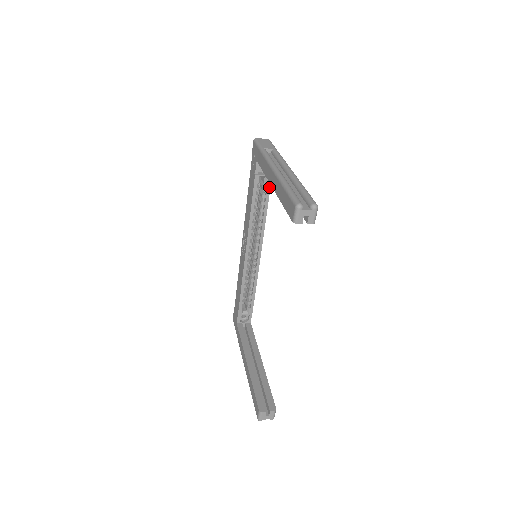
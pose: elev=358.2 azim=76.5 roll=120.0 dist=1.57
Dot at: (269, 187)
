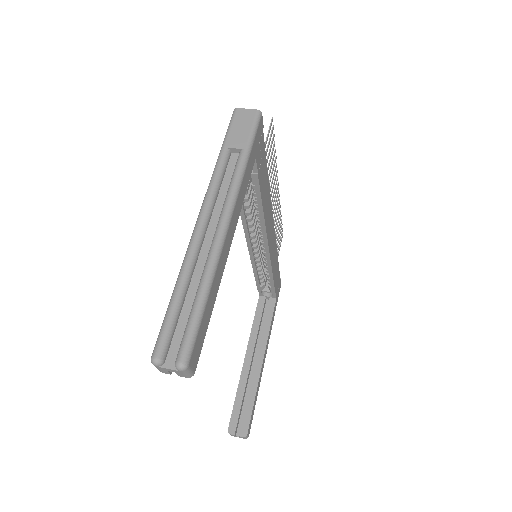
Dot at: (257, 187)
